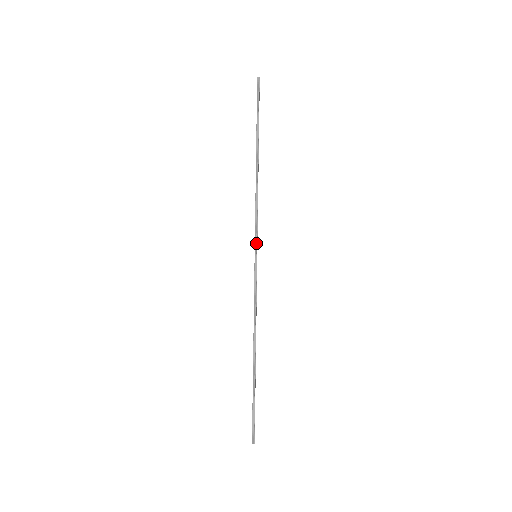
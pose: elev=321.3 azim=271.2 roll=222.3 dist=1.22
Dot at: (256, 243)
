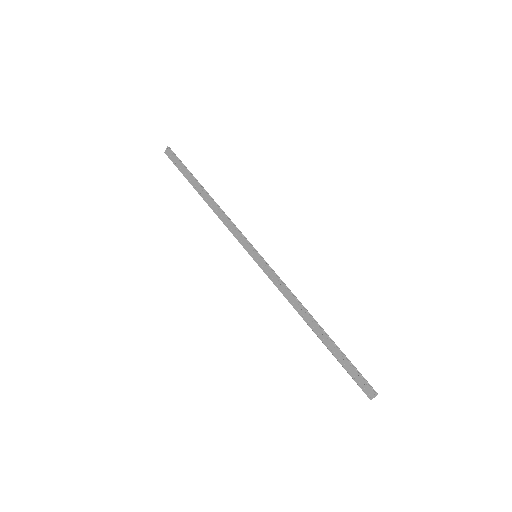
Dot at: (251, 245)
